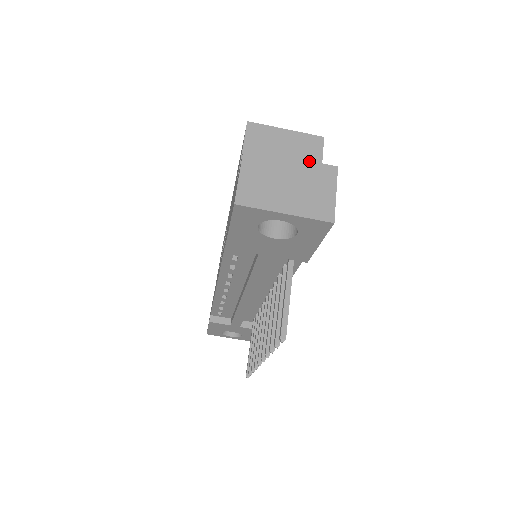
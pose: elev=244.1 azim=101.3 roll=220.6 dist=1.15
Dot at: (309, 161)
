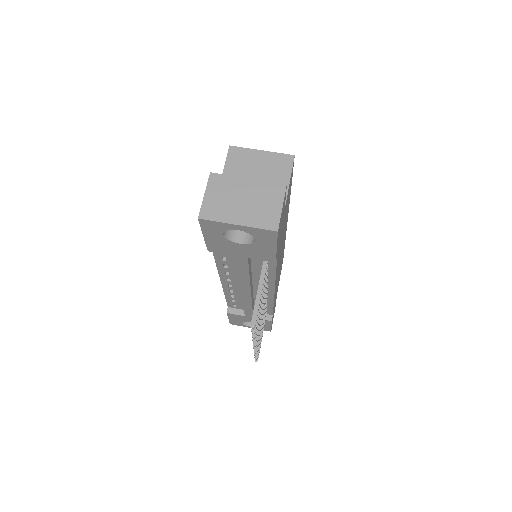
Dot at: (263, 181)
